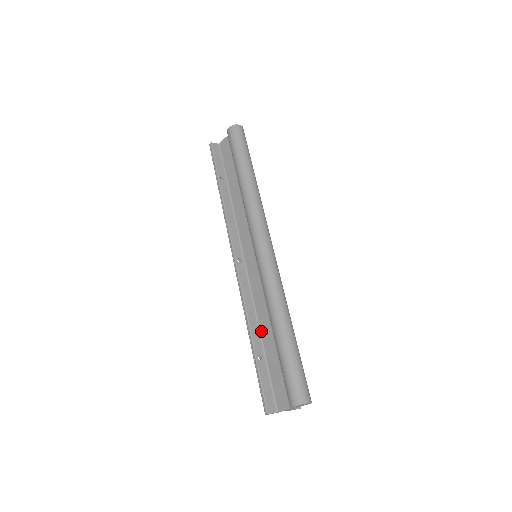
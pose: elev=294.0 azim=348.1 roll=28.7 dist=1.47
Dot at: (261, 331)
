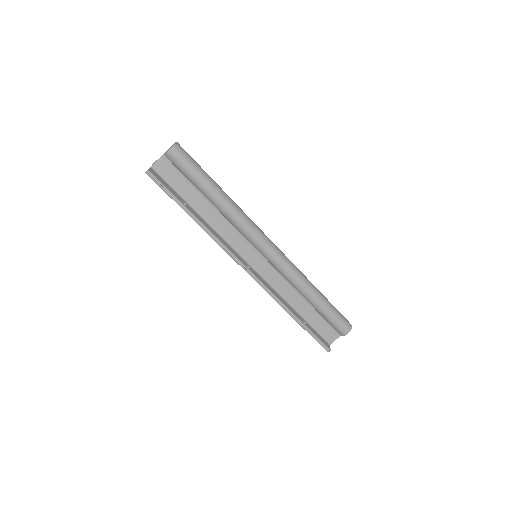
Dot at: (293, 306)
